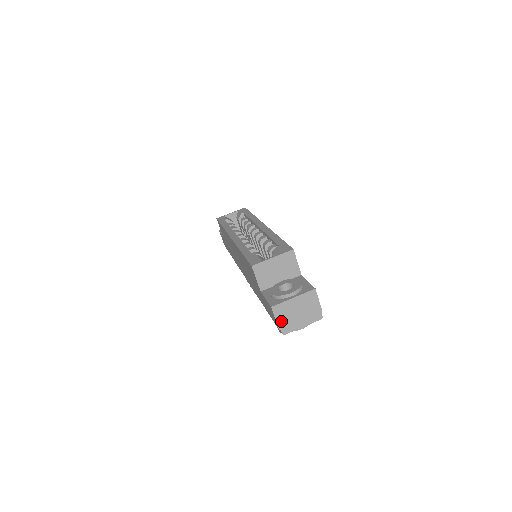
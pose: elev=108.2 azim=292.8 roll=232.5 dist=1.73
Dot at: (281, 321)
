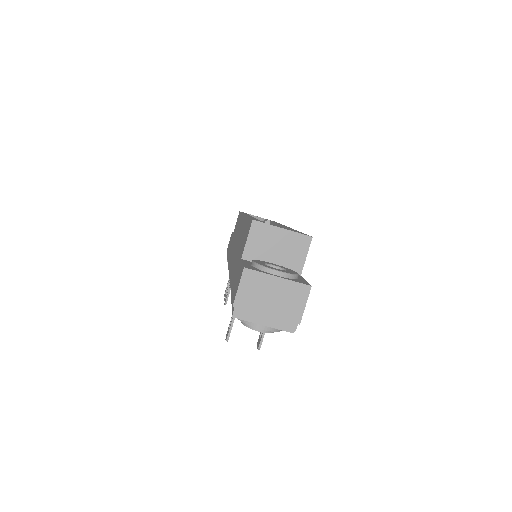
Dot at: (243, 296)
